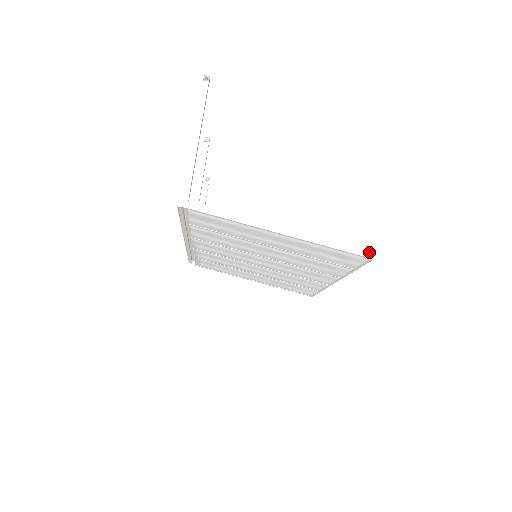
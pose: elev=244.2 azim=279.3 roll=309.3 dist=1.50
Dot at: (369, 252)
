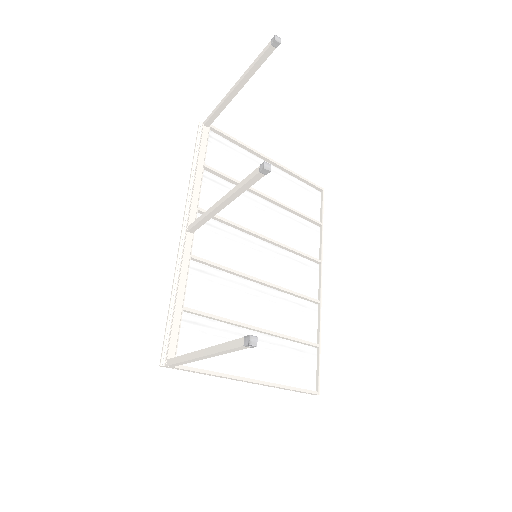
Dot at: occluded
